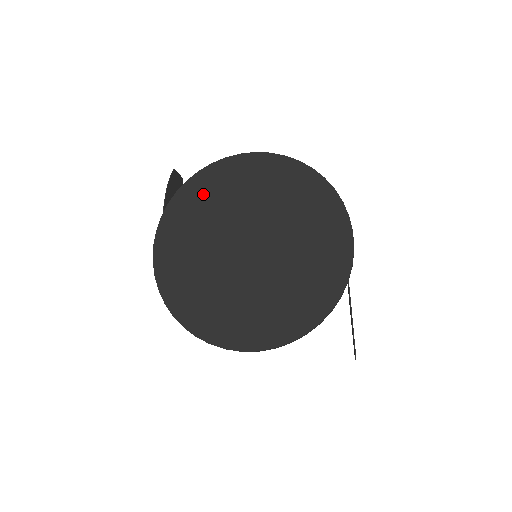
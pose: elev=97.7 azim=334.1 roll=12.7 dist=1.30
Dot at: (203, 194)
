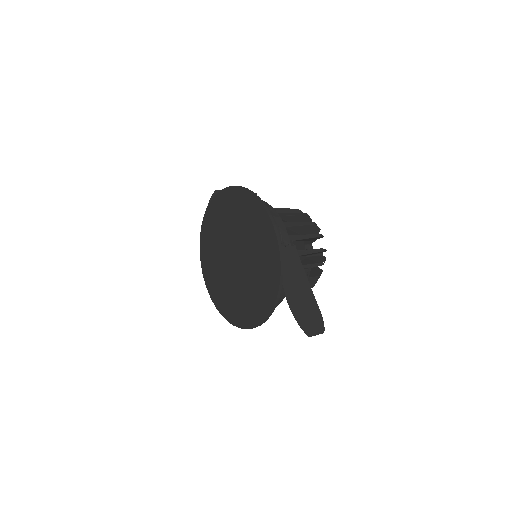
Dot at: (213, 220)
